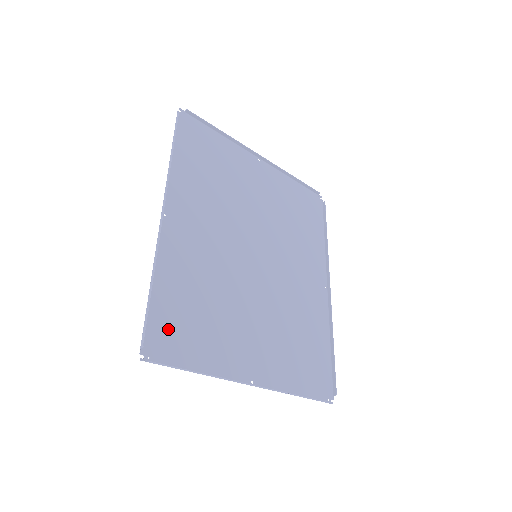
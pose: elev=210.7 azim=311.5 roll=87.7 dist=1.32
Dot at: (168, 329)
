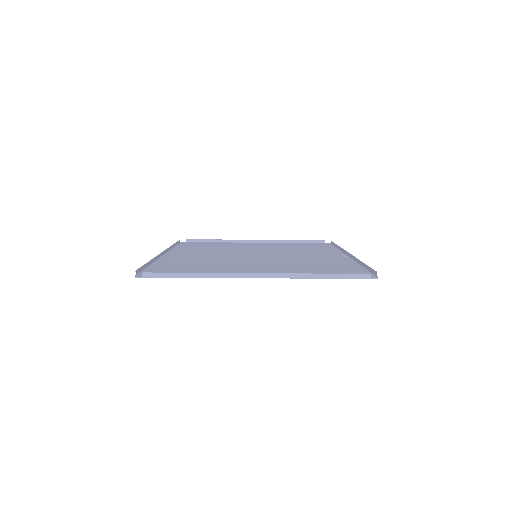
Dot at: (163, 271)
